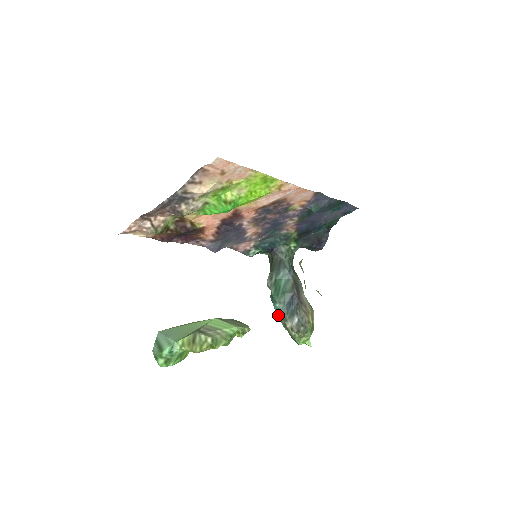
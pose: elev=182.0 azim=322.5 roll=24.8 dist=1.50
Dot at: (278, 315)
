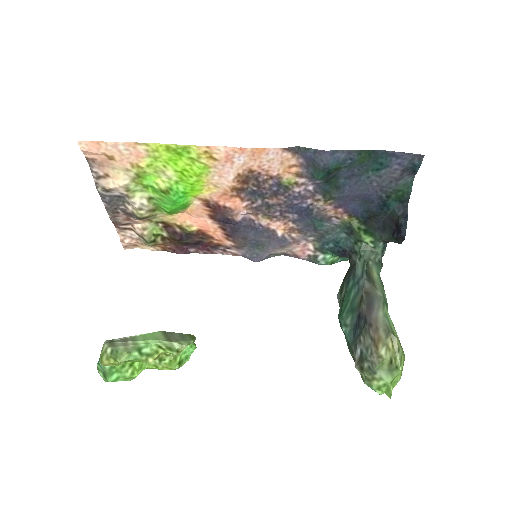
Dot at: (347, 344)
